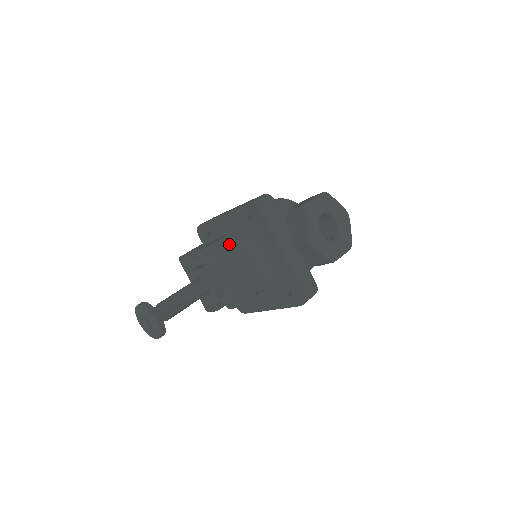
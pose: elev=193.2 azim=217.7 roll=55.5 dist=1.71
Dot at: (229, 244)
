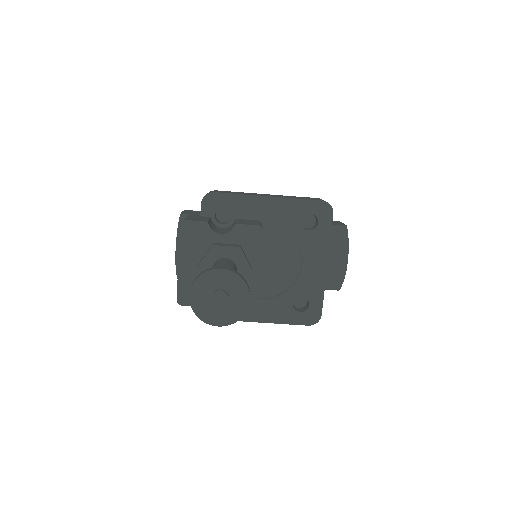
Dot at: (265, 232)
